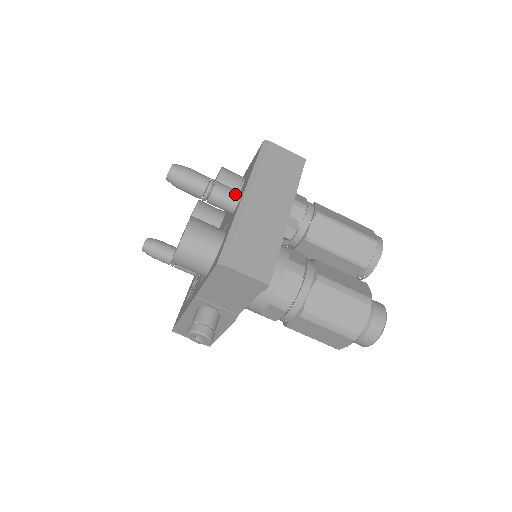
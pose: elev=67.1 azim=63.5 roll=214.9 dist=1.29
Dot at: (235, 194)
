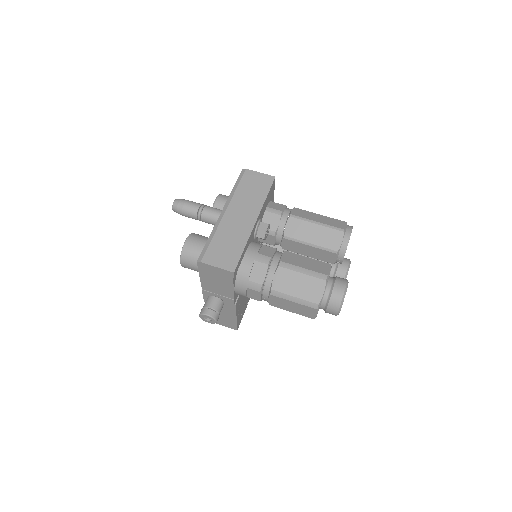
Dot at: (218, 212)
